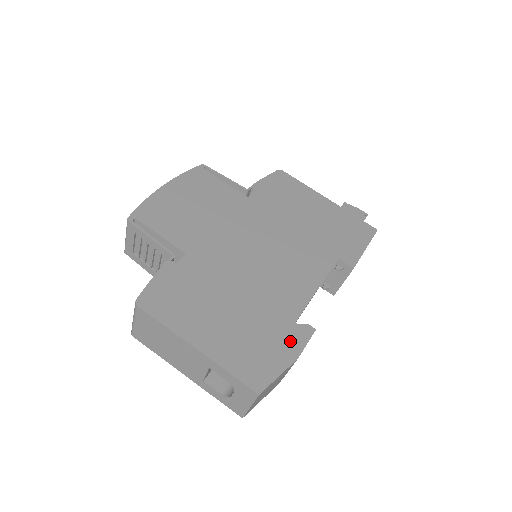
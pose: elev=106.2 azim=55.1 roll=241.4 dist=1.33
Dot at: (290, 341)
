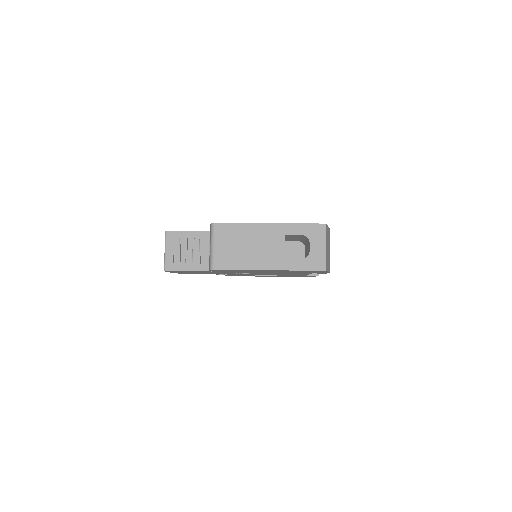
Dot at: occluded
